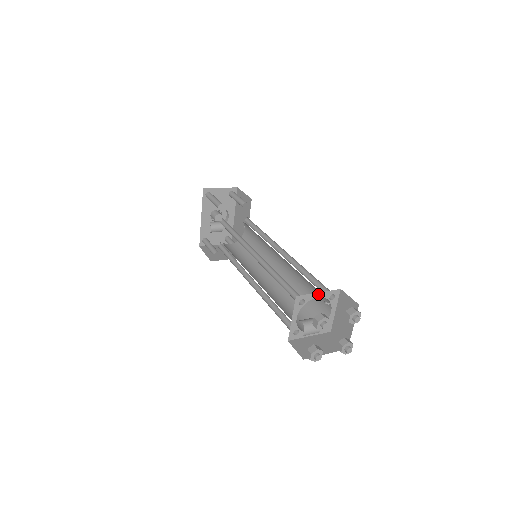
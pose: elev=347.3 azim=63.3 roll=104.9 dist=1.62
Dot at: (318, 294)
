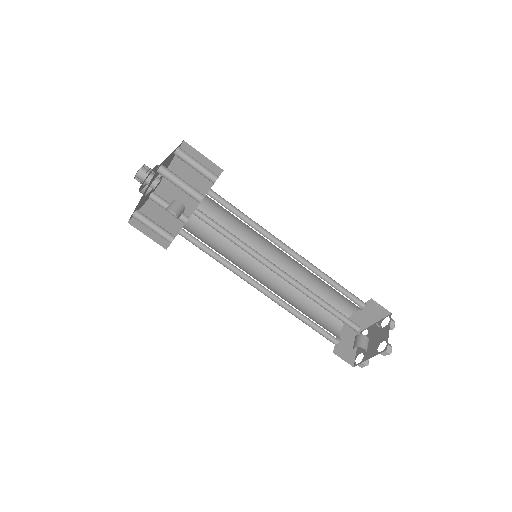
Dot at: occluded
